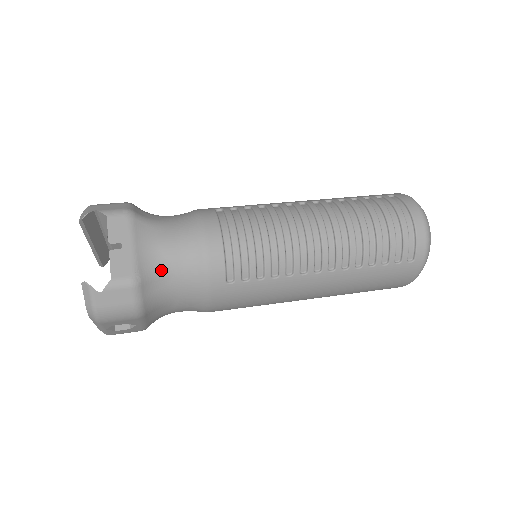
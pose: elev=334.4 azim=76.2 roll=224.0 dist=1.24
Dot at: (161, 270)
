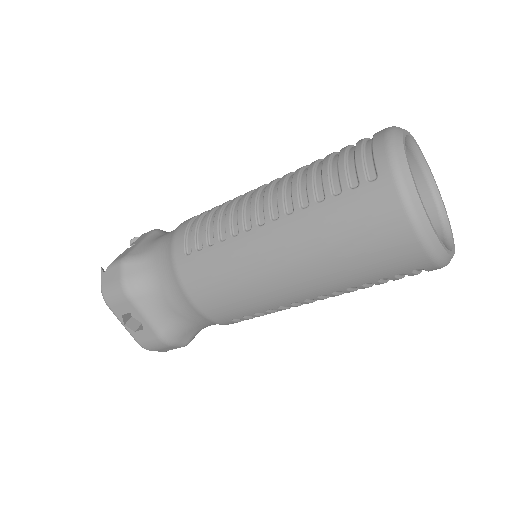
Dot at: (147, 255)
